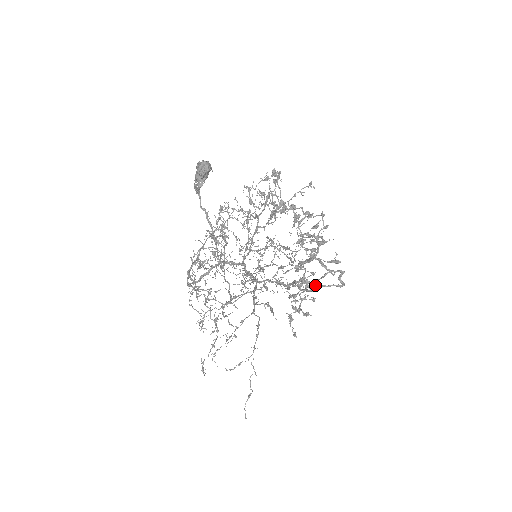
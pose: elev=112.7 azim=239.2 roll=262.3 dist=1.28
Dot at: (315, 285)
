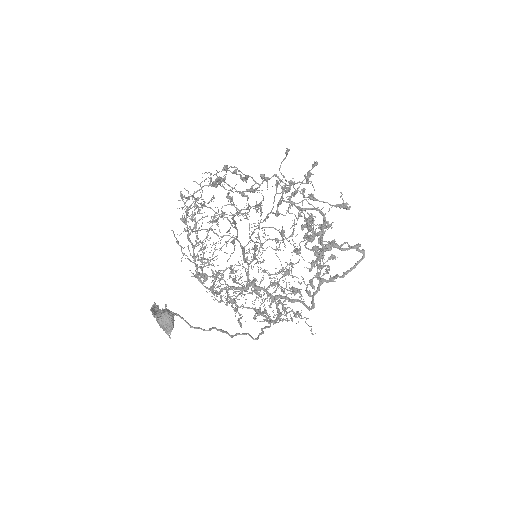
Dot at: occluded
